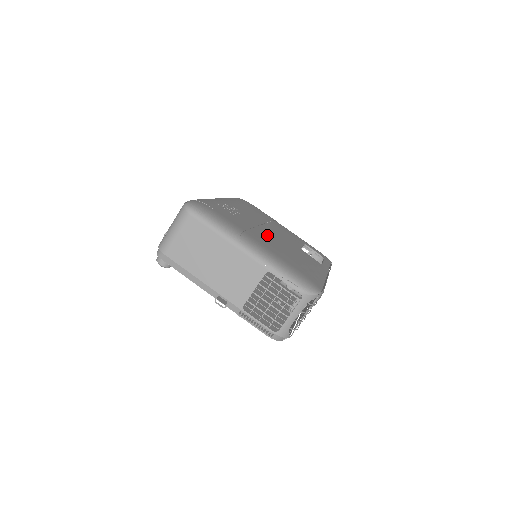
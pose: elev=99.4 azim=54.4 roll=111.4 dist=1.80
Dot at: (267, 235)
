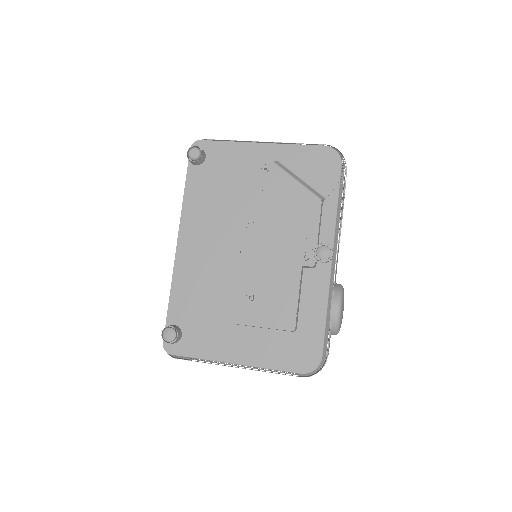
Dot at: occluded
